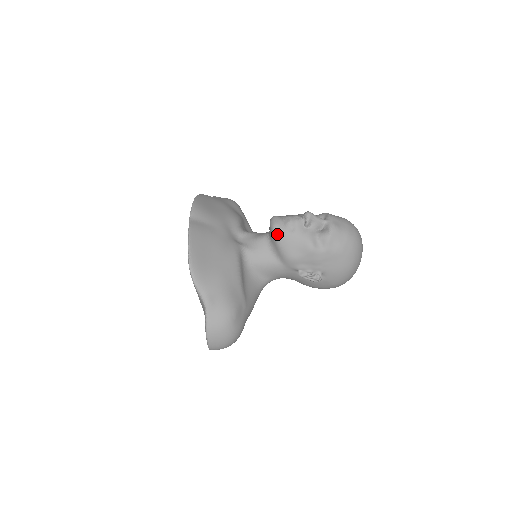
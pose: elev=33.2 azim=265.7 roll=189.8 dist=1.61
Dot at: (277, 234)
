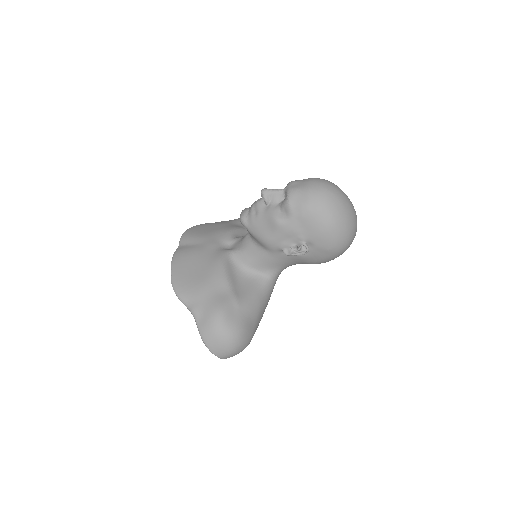
Dot at: (245, 224)
